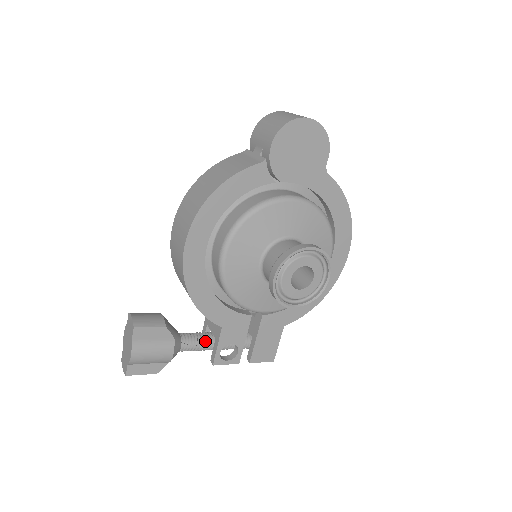
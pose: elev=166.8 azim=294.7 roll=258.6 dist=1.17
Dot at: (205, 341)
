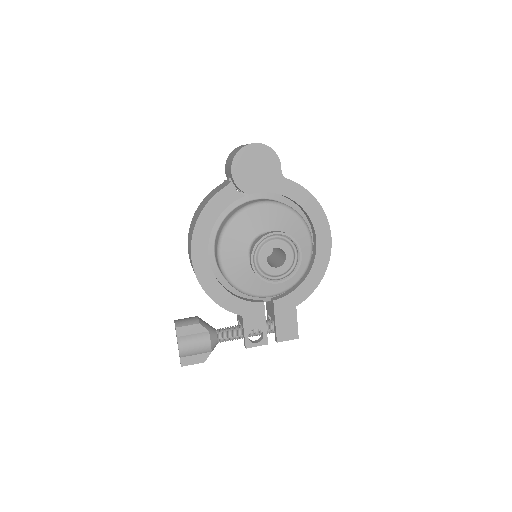
Dot at: (236, 331)
